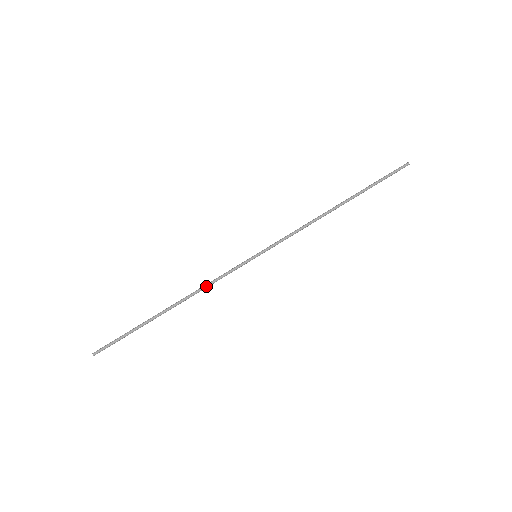
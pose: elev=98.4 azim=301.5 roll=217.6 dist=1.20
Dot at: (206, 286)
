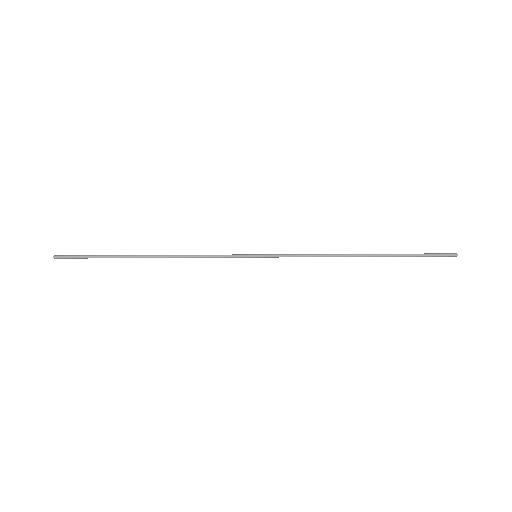
Dot at: (193, 255)
